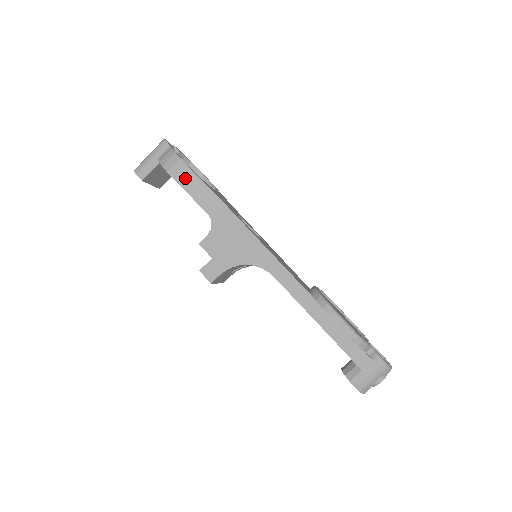
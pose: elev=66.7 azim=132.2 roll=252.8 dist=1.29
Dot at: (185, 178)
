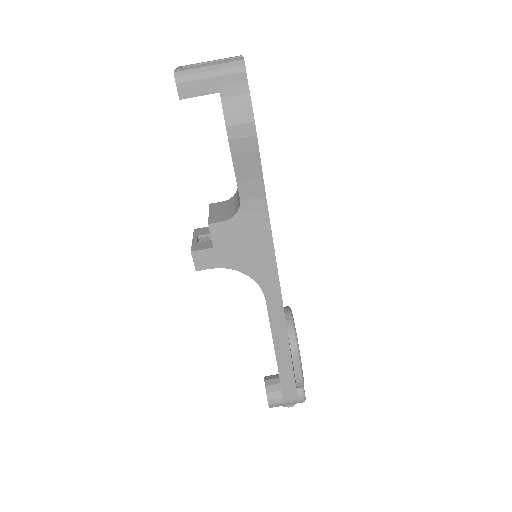
Dot at: (243, 149)
